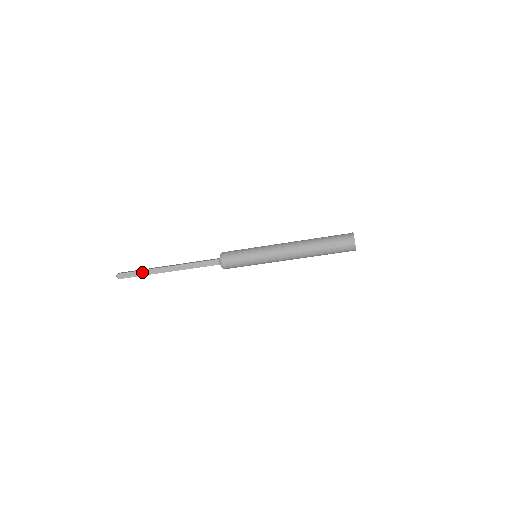
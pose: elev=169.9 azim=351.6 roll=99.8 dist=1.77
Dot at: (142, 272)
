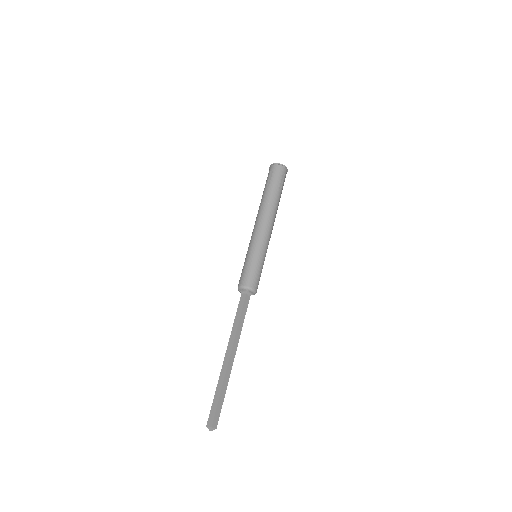
Dot at: (223, 391)
